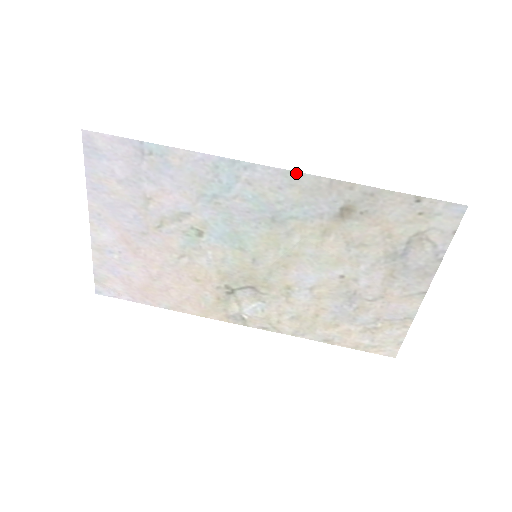
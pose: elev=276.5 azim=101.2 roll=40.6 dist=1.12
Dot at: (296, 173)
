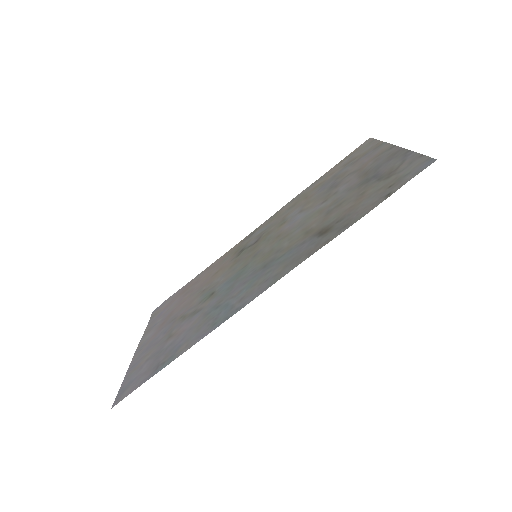
Dot at: occluded
